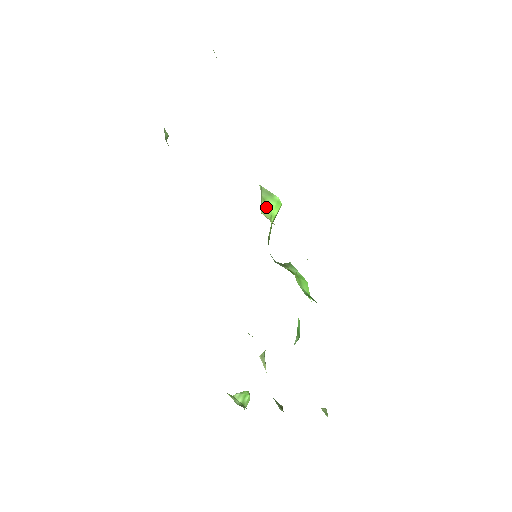
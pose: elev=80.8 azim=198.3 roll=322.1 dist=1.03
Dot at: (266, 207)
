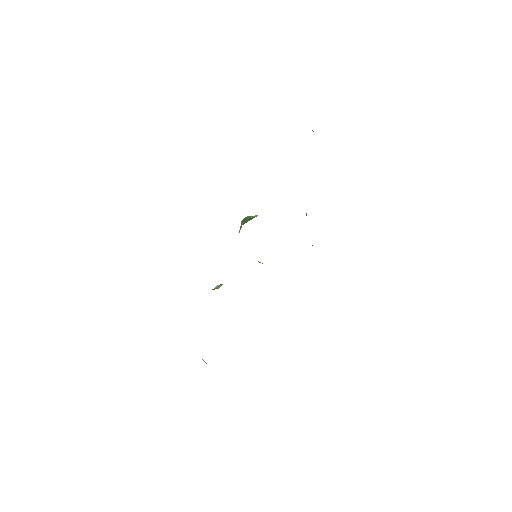
Dot at: occluded
